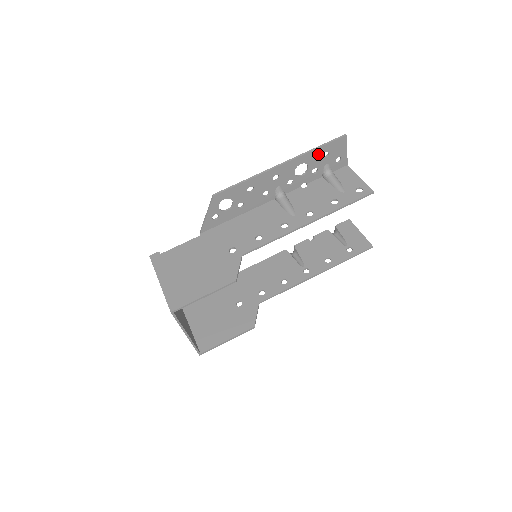
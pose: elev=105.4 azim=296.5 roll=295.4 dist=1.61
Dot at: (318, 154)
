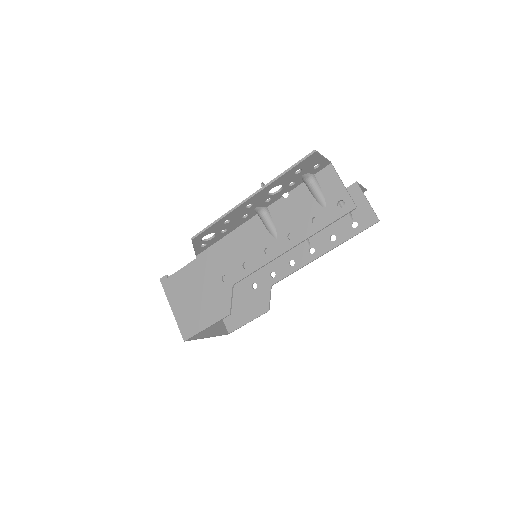
Dot at: (288, 175)
